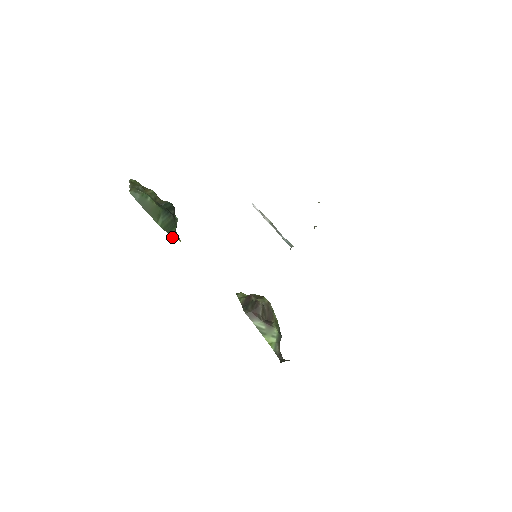
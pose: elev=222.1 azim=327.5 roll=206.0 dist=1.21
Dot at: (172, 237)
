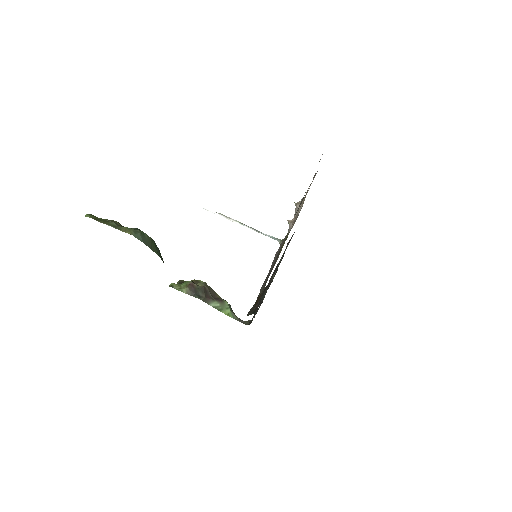
Dot at: occluded
